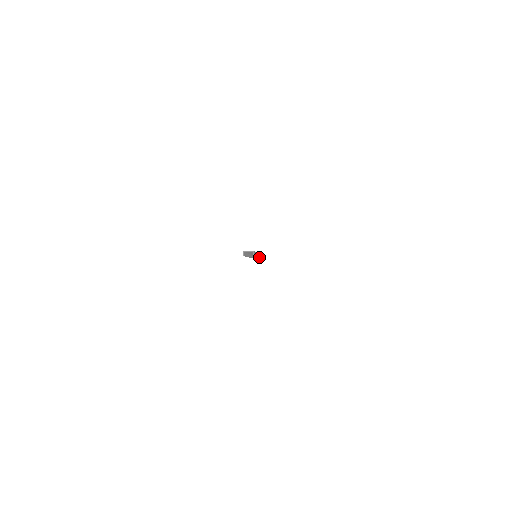
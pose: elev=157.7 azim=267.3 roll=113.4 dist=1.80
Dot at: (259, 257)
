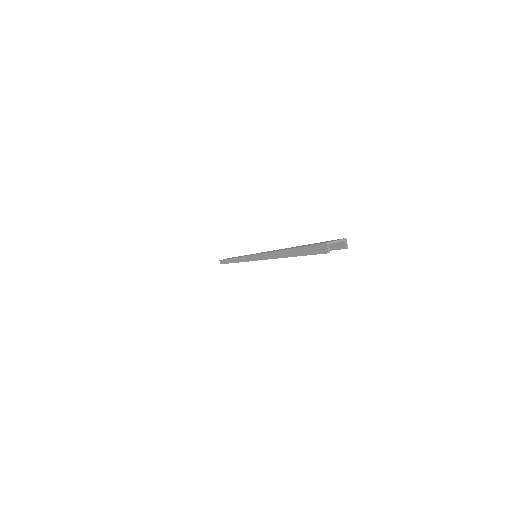
Dot at: occluded
